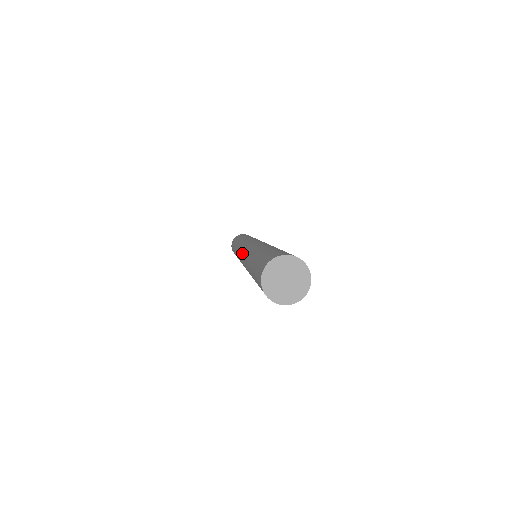
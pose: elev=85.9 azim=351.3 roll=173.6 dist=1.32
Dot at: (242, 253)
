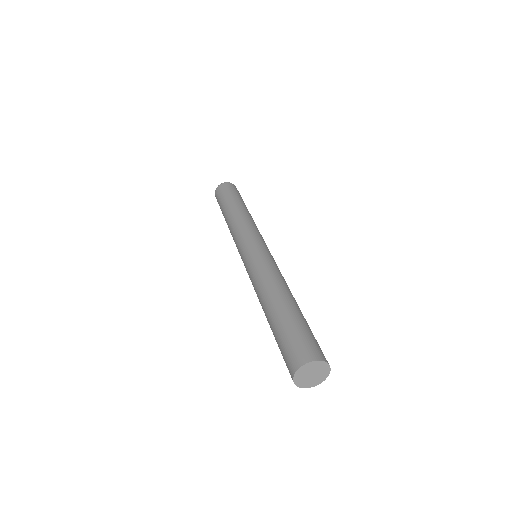
Dot at: occluded
